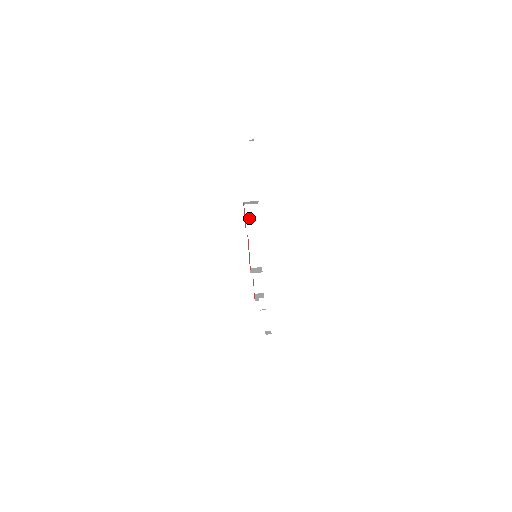
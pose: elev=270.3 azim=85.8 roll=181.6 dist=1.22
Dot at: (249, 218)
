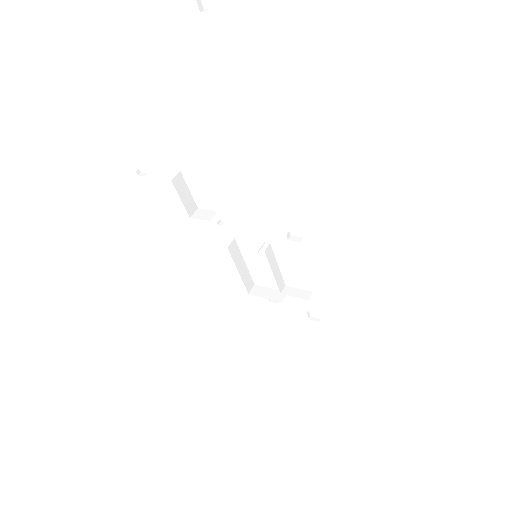
Dot at: (203, 217)
